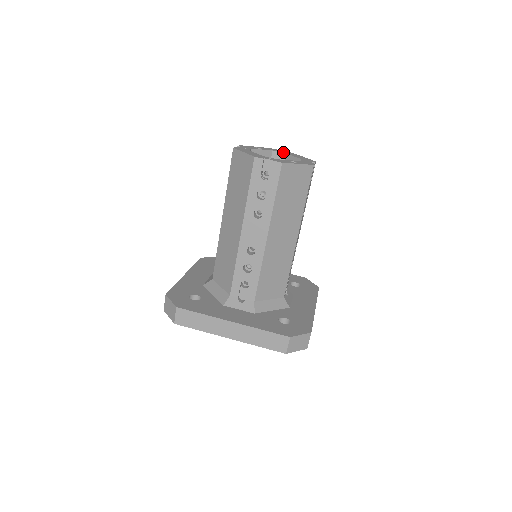
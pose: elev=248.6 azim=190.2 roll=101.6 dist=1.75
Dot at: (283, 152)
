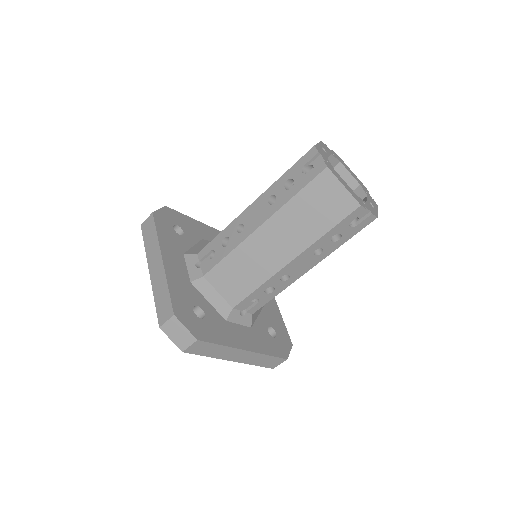
Dot at: (337, 158)
